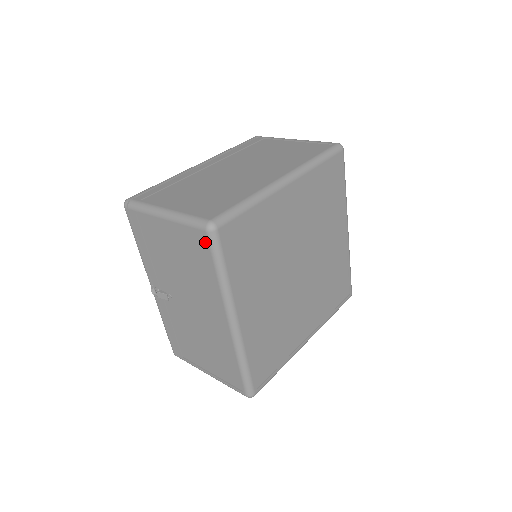
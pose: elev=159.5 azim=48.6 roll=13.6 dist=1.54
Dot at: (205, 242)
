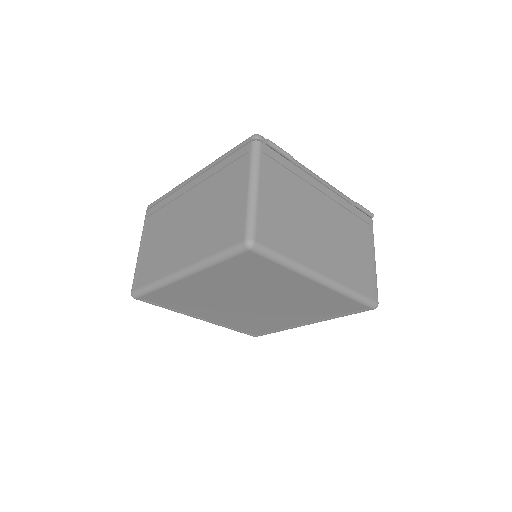
Dot at: occluded
